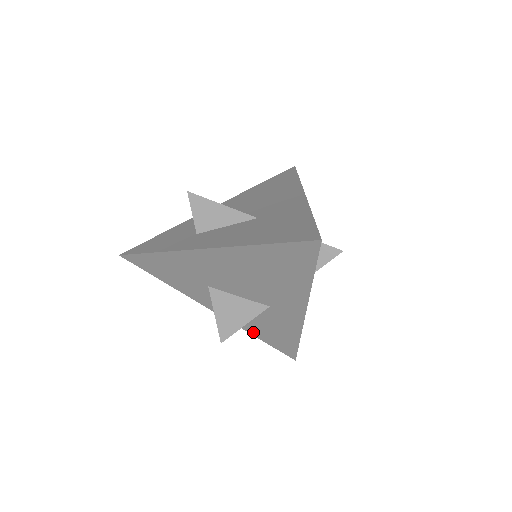
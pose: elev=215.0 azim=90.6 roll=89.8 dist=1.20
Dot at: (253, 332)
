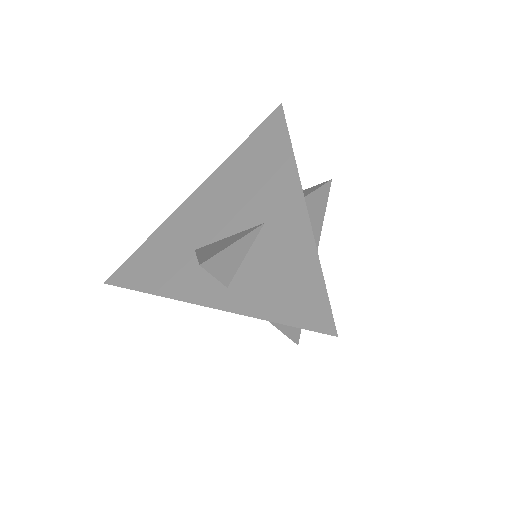
Dot at: (256, 309)
